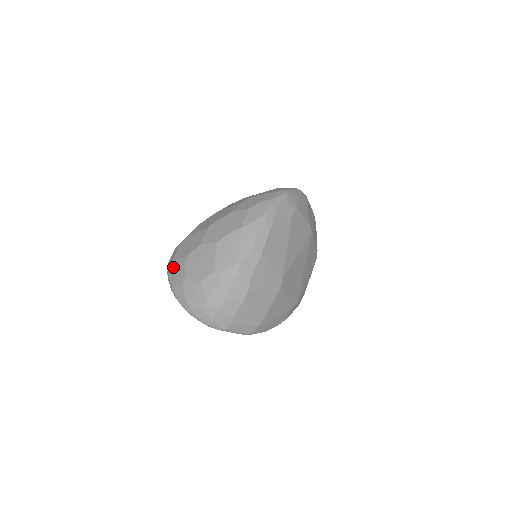
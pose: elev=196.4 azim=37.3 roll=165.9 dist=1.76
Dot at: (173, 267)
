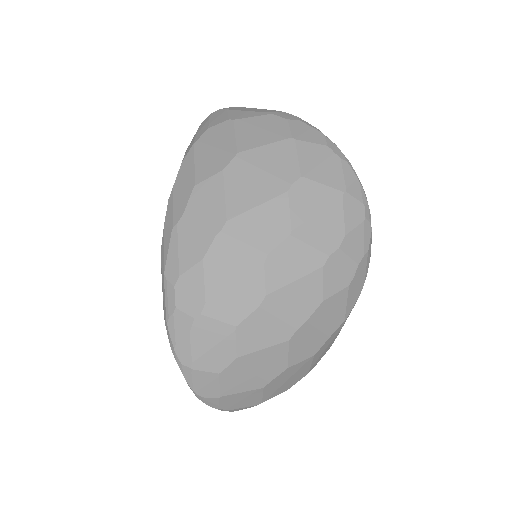
Dot at: (228, 401)
